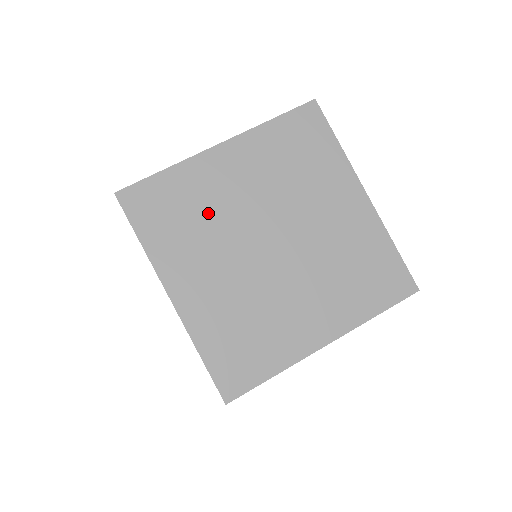
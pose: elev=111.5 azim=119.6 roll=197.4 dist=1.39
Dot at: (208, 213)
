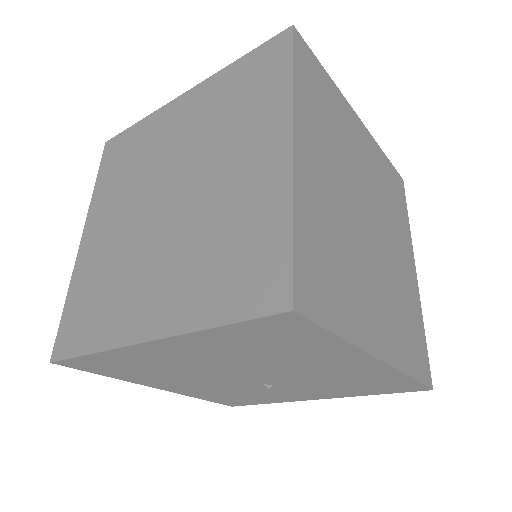
Dot at: (112, 265)
